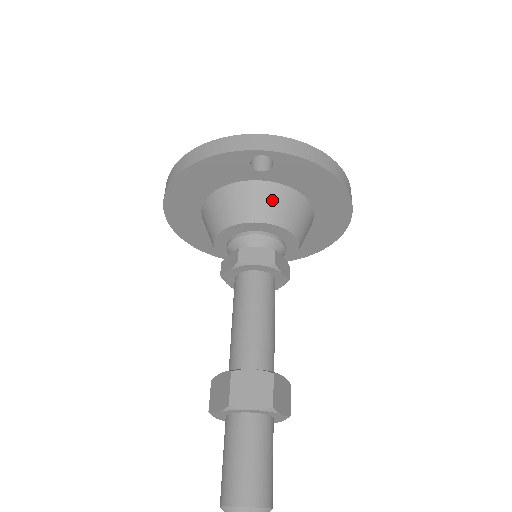
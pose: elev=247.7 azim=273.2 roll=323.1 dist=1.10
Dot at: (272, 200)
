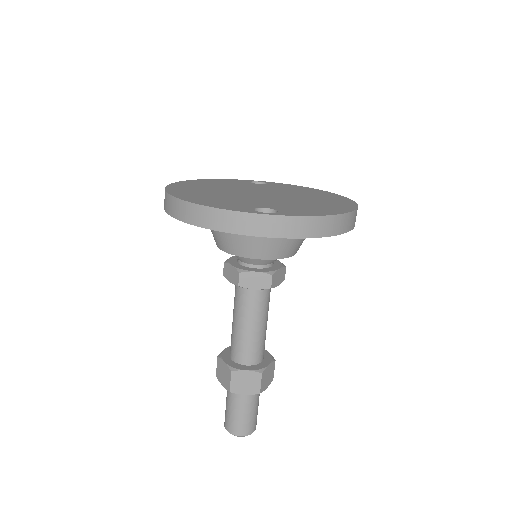
Dot at: (273, 241)
